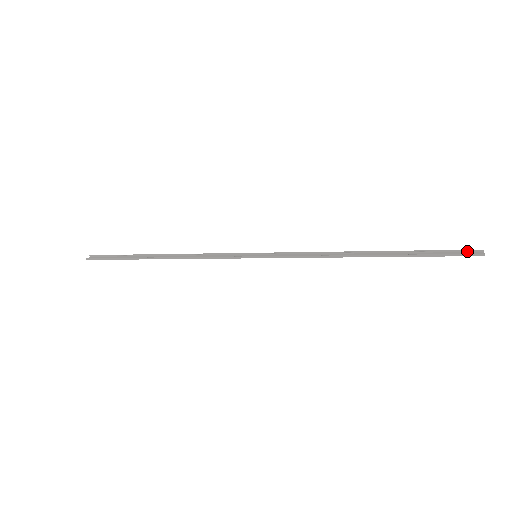
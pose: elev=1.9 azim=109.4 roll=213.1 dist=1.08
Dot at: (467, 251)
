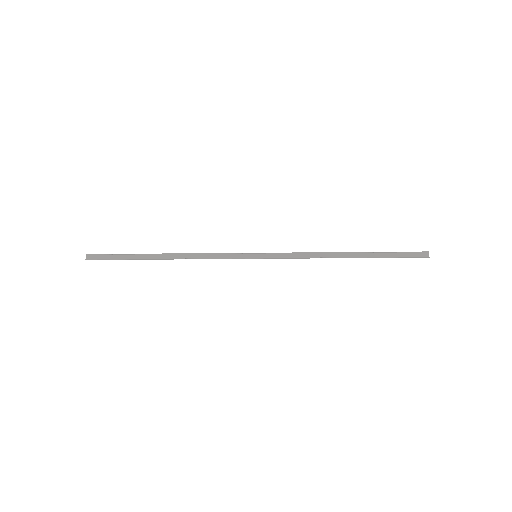
Dot at: (418, 252)
